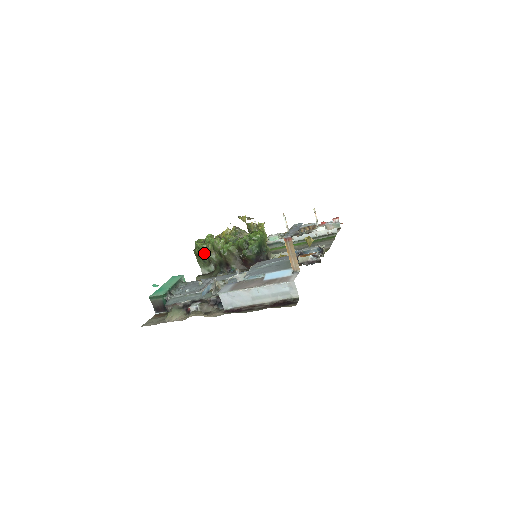
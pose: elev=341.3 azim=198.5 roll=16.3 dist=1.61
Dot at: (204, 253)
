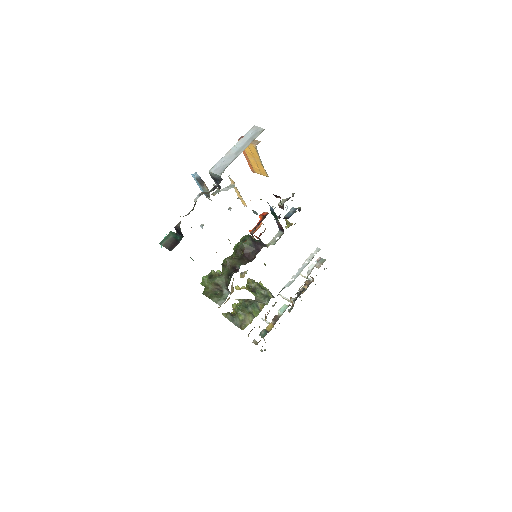
Dot at: (211, 282)
